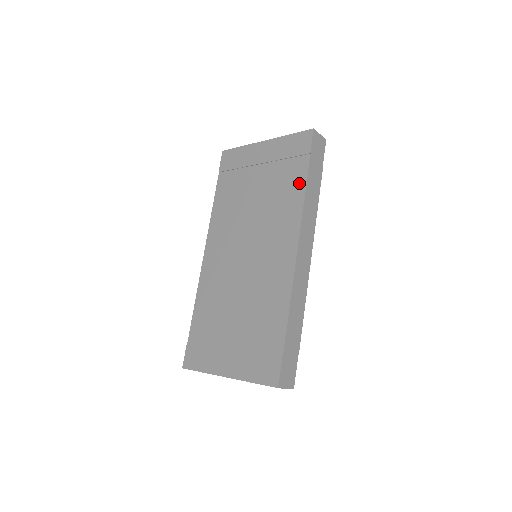
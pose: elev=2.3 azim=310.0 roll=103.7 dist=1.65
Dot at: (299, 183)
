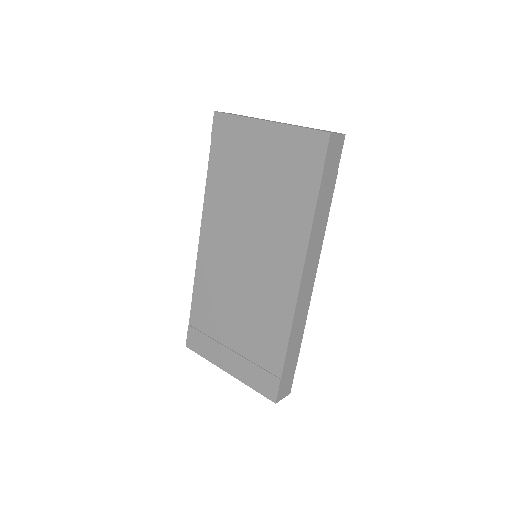
Dot at: (307, 202)
